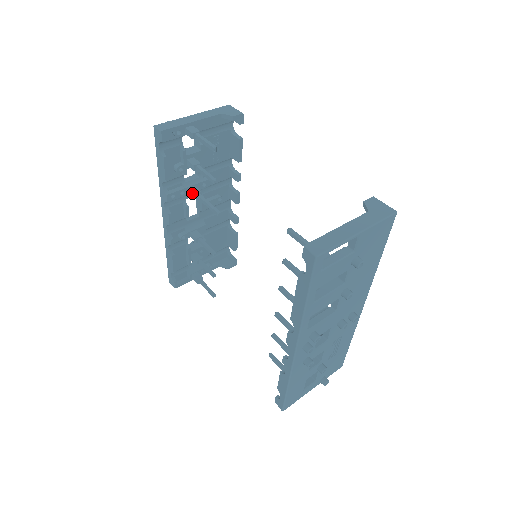
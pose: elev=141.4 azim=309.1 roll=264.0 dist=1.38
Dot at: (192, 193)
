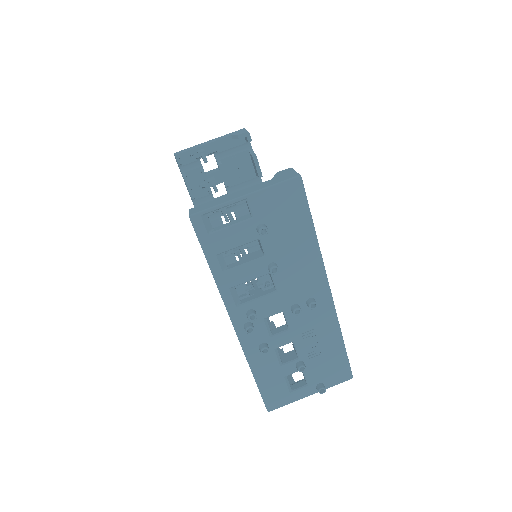
Dot at: occluded
